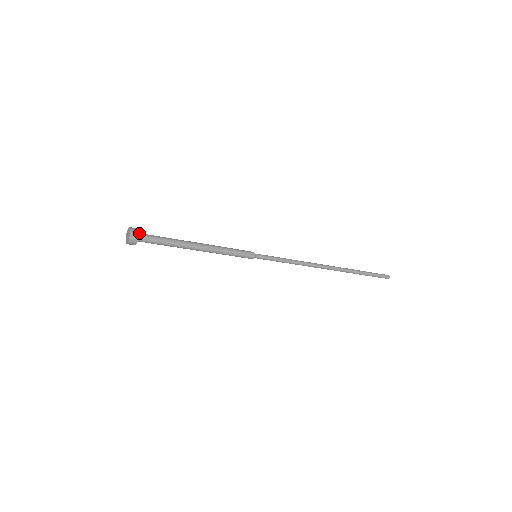
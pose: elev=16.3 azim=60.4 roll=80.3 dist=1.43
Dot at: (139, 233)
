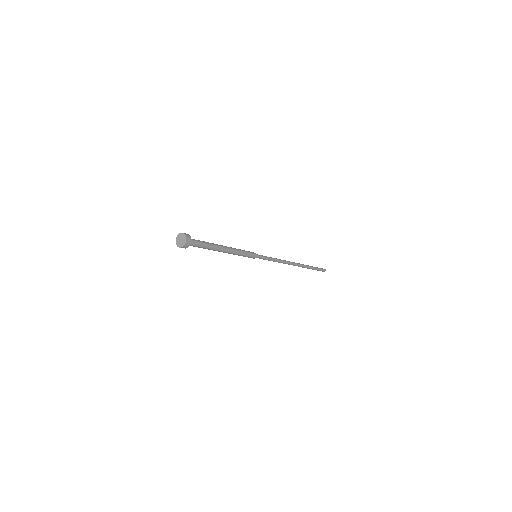
Dot at: occluded
